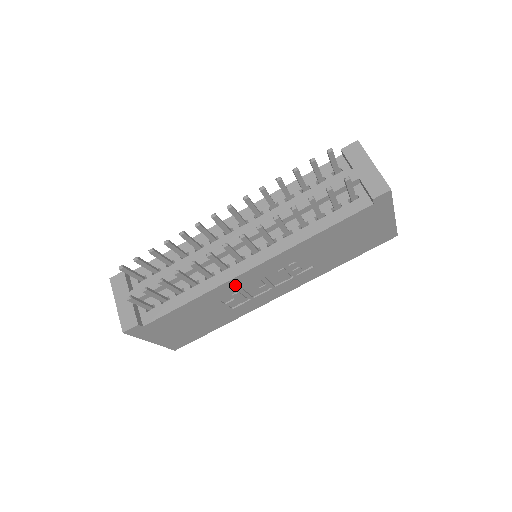
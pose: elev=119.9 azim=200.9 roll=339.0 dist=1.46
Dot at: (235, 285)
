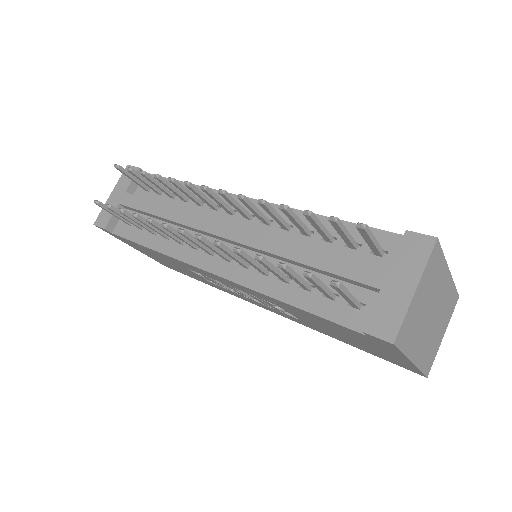
Dot at: (197, 270)
